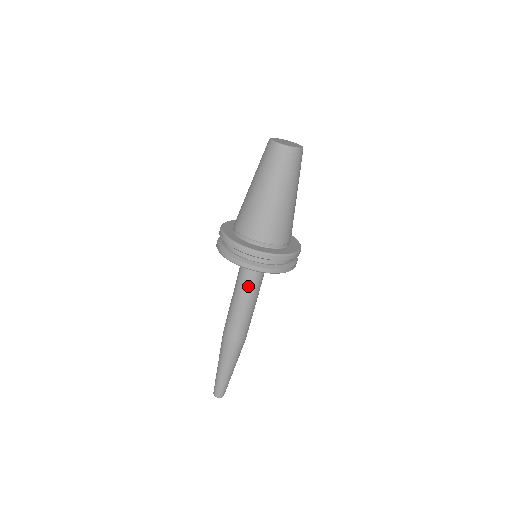
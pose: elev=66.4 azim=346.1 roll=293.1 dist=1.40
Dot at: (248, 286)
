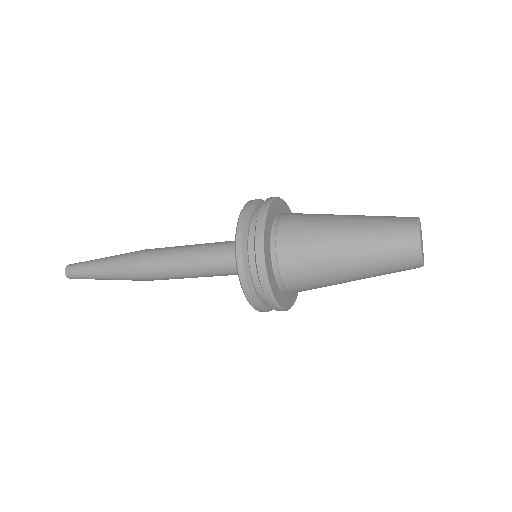
Dot at: (221, 275)
